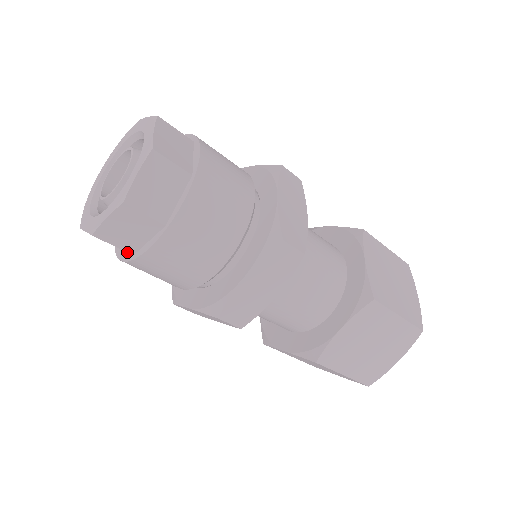
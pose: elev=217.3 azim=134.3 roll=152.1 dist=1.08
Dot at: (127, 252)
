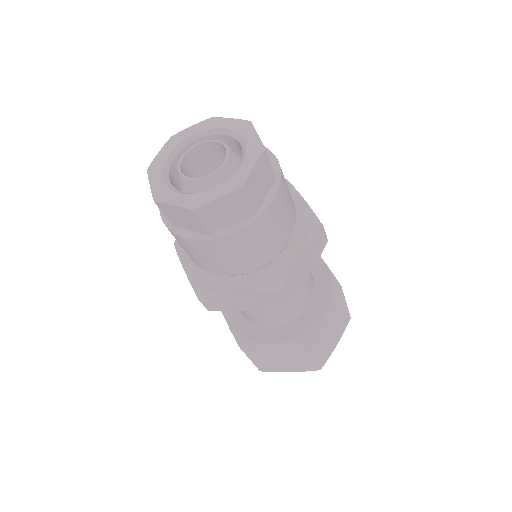
Dot at: (170, 222)
